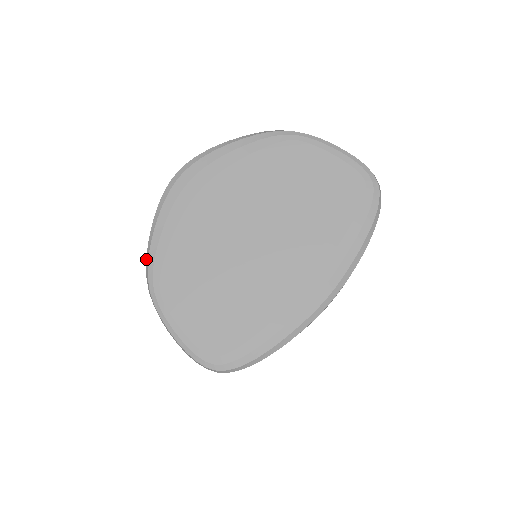
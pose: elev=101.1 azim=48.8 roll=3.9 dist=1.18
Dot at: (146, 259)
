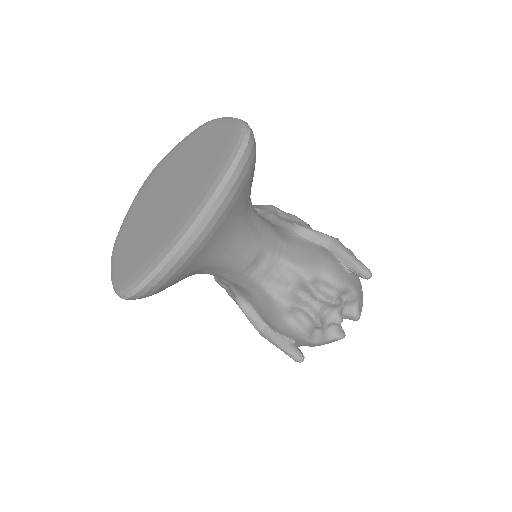
Dot at: occluded
